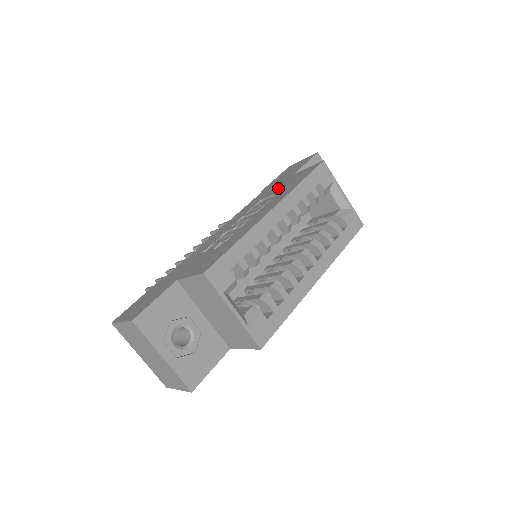
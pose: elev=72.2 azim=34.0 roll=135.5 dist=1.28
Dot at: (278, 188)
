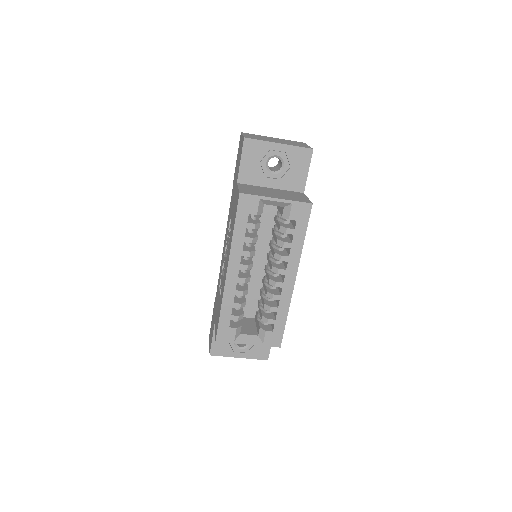
Dot at: (232, 209)
